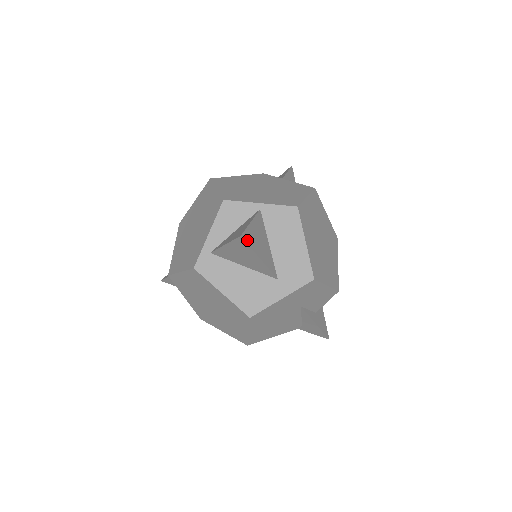
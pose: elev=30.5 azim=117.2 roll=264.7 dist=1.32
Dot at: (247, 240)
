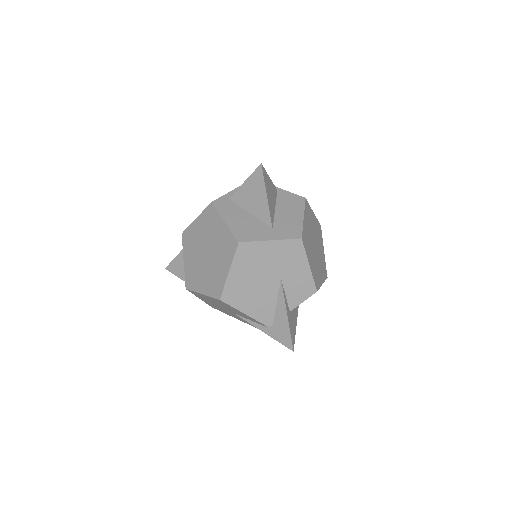
Dot at: (264, 173)
